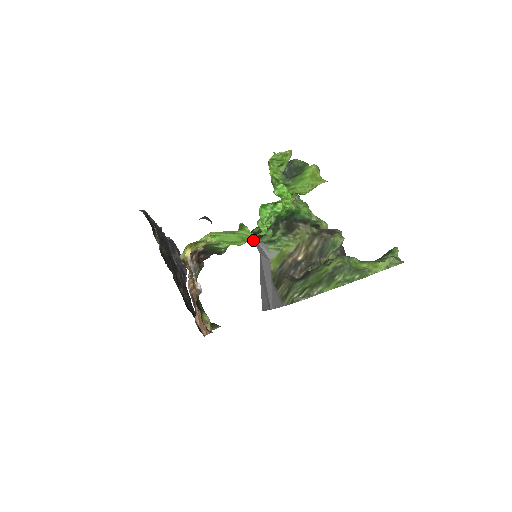
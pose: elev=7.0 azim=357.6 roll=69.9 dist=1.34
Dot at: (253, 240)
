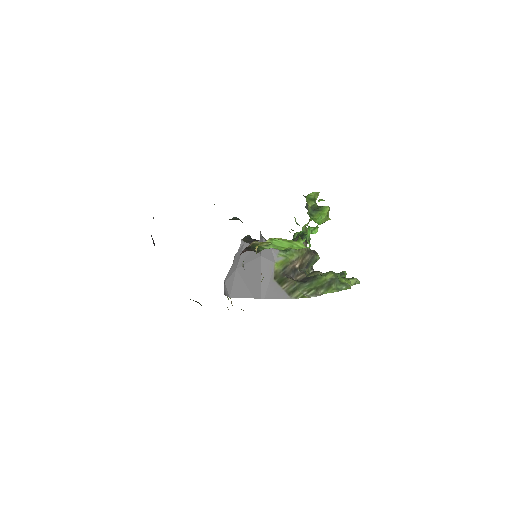
Dot at: (296, 249)
